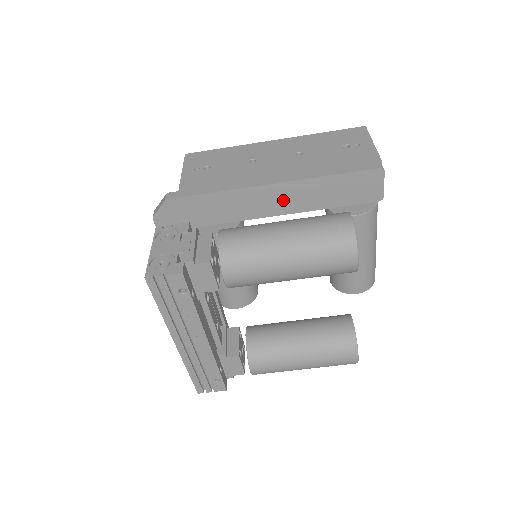
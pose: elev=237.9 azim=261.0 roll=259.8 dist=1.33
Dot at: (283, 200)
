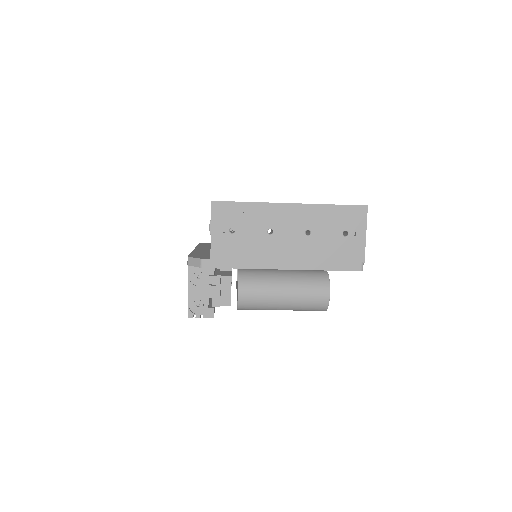
Dot at: occluded
